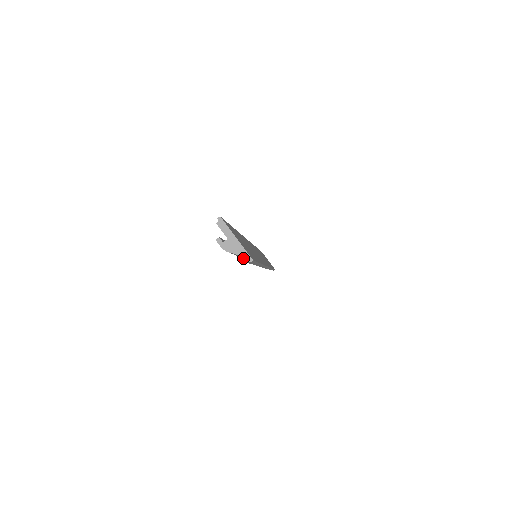
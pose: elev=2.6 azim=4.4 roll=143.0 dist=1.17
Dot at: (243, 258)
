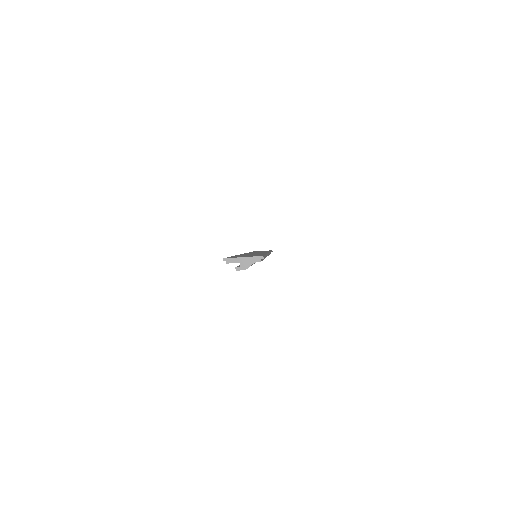
Dot at: (258, 261)
